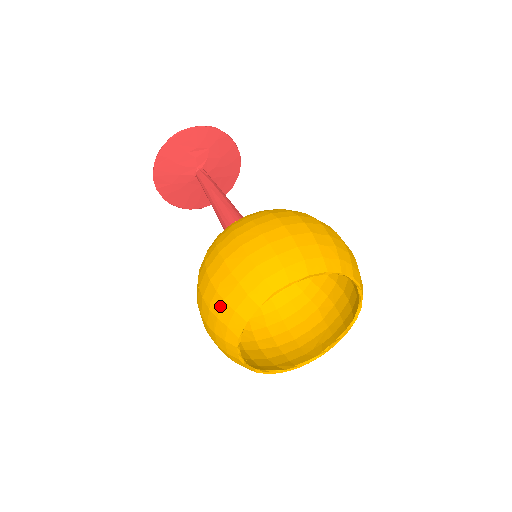
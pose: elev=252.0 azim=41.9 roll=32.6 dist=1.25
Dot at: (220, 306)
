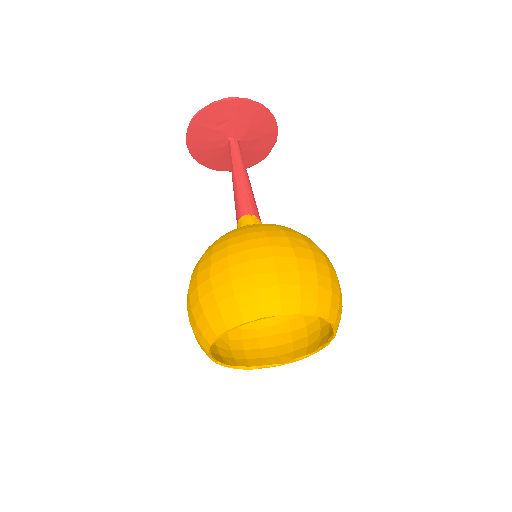
Dot at: occluded
